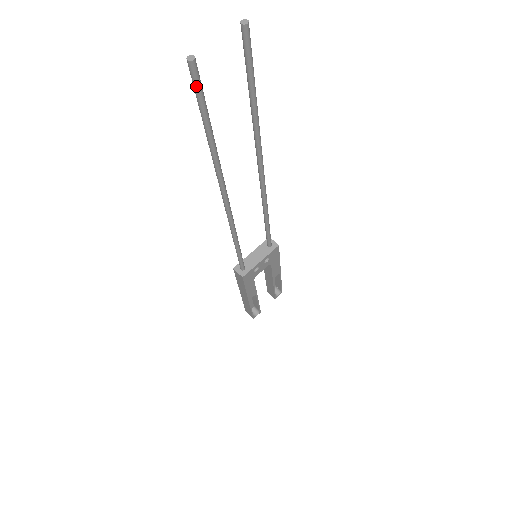
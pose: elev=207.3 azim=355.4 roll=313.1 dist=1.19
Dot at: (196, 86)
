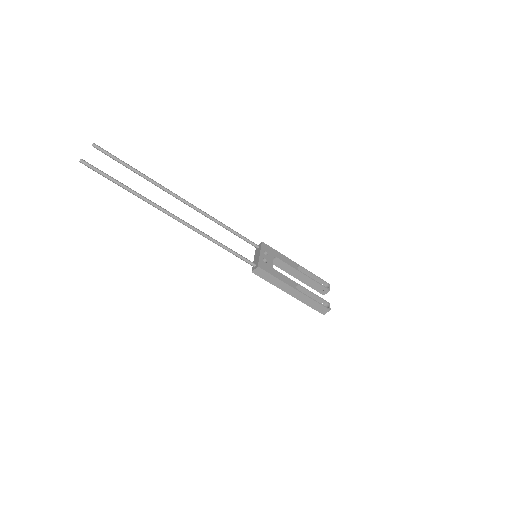
Dot at: (93, 168)
